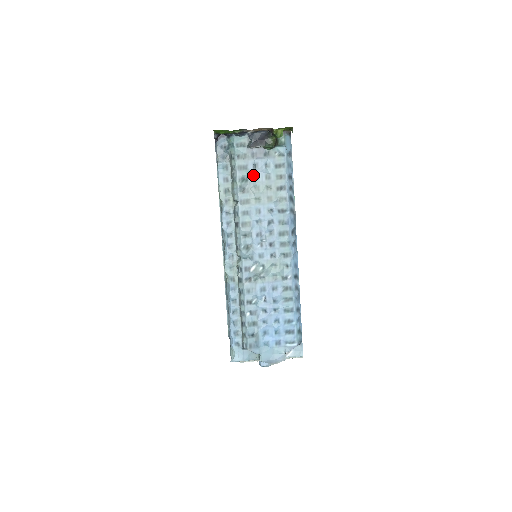
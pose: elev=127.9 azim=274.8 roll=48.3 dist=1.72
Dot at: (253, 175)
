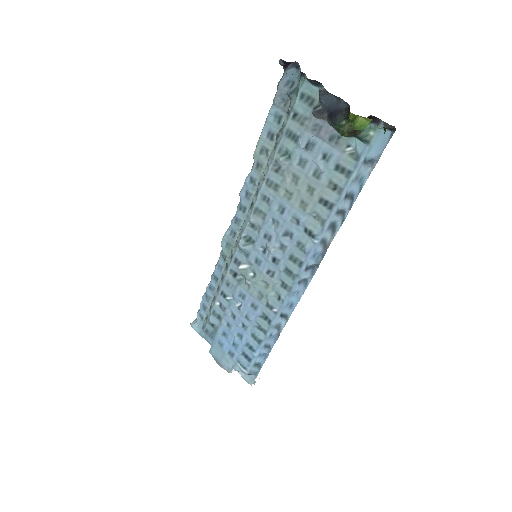
Dot at: (300, 157)
